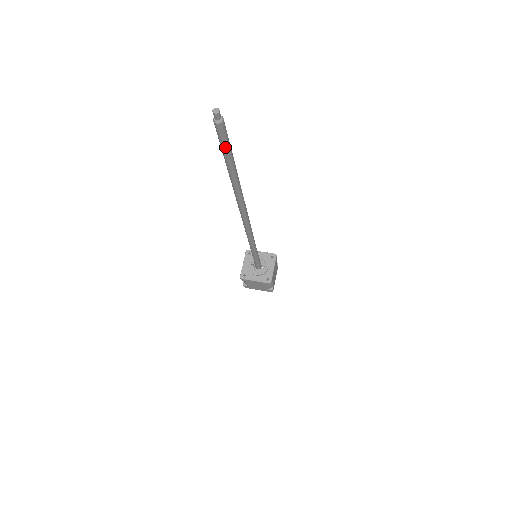
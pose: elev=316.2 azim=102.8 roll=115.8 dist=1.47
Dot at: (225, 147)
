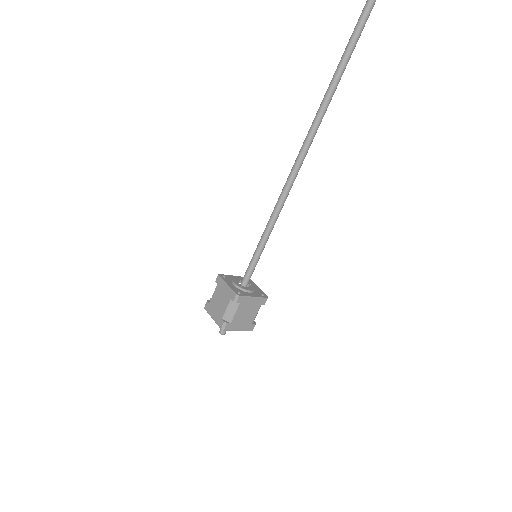
Dot at: (370, 12)
